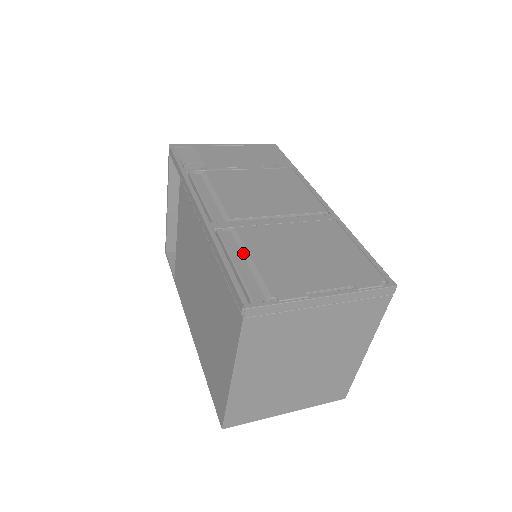
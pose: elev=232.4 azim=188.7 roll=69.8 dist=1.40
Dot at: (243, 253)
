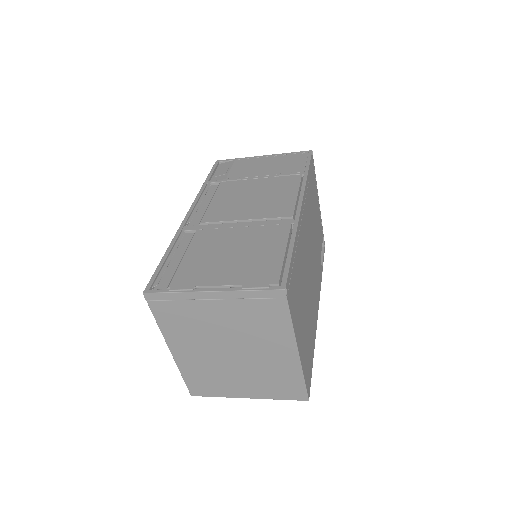
Dot at: (185, 251)
